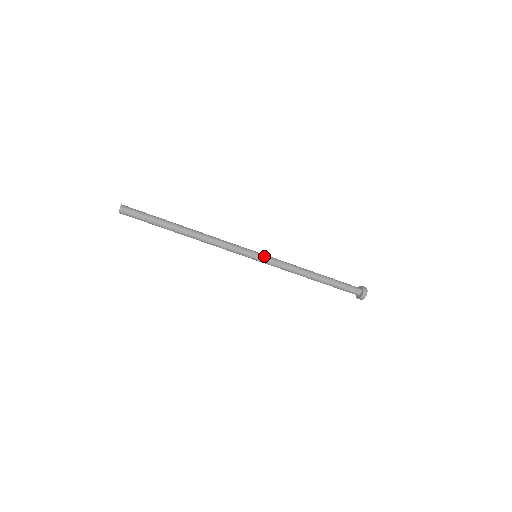
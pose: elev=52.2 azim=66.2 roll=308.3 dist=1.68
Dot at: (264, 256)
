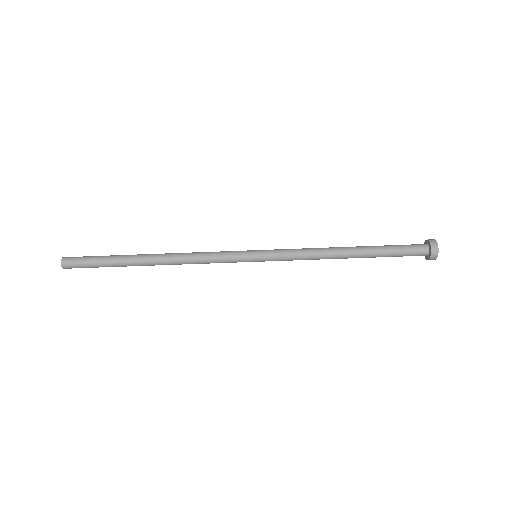
Dot at: (266, 251)
